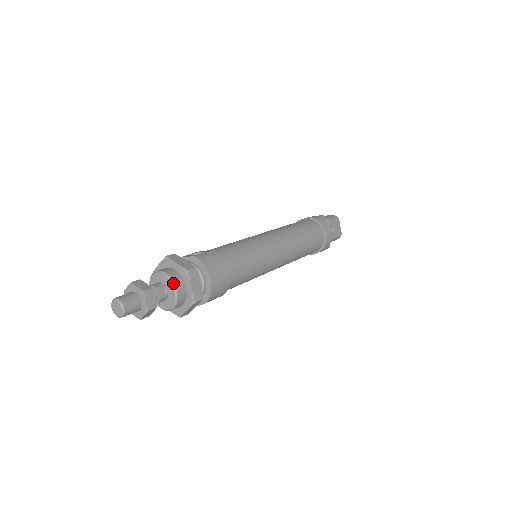
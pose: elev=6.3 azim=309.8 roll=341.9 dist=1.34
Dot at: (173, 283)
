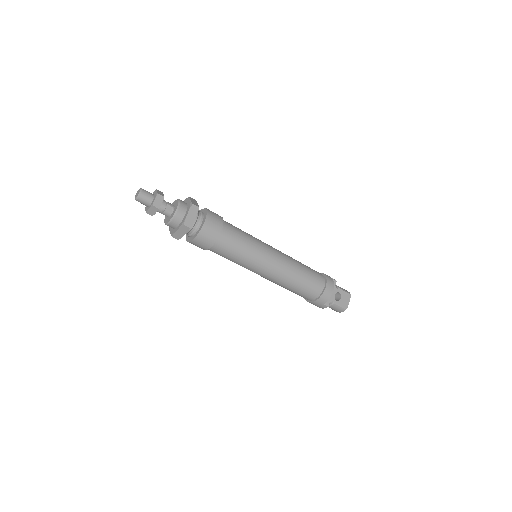
Dot at: (179, 205)
